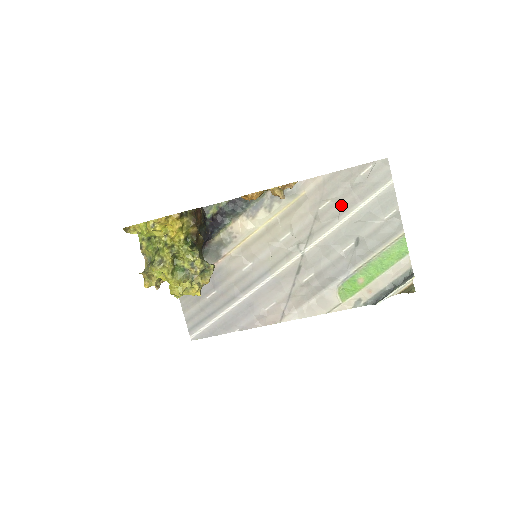
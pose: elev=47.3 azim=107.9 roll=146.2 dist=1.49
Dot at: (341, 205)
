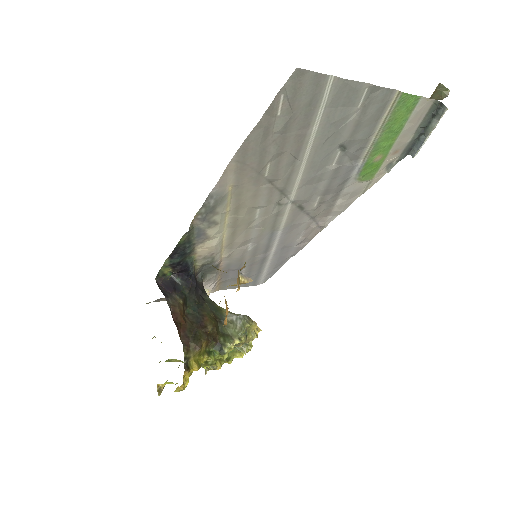
Dot at: (288, 153)
